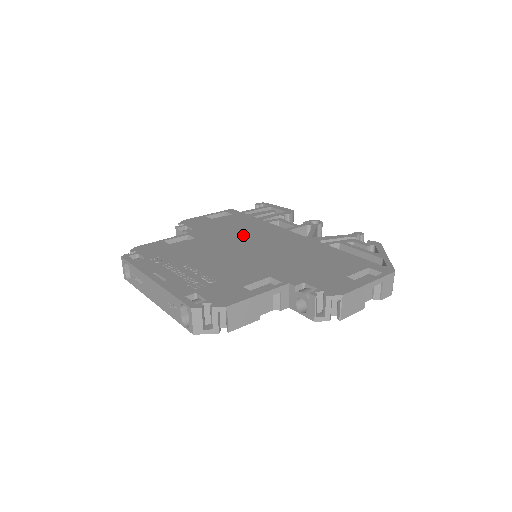
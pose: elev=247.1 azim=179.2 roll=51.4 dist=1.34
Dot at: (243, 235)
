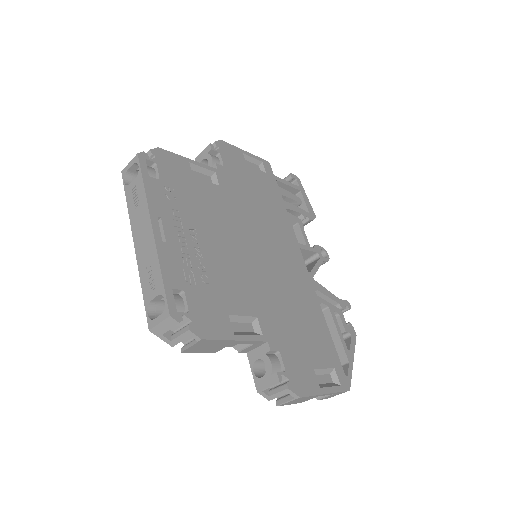
Dot at: (262, 221)
